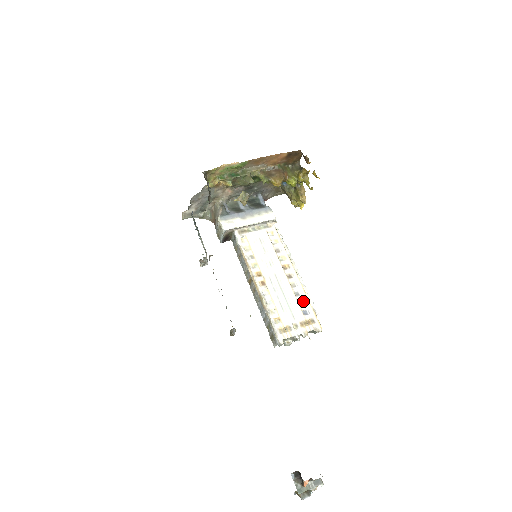
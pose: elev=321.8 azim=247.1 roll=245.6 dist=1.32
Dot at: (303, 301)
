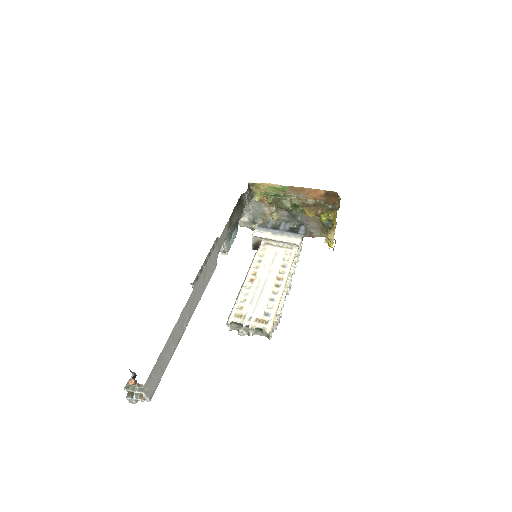
Dot at: (272, 306)
